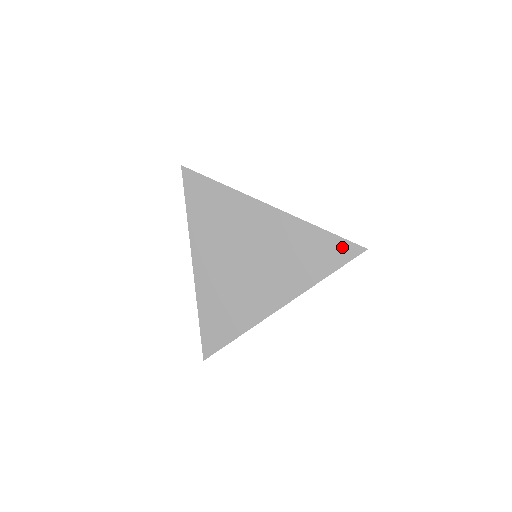
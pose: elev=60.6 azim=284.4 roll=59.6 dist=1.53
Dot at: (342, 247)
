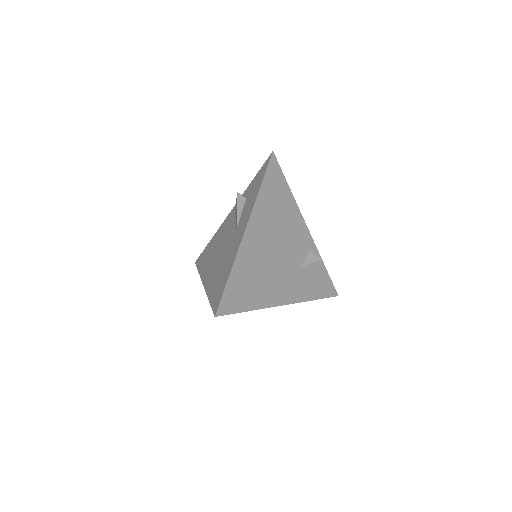
Dot at: occluded
